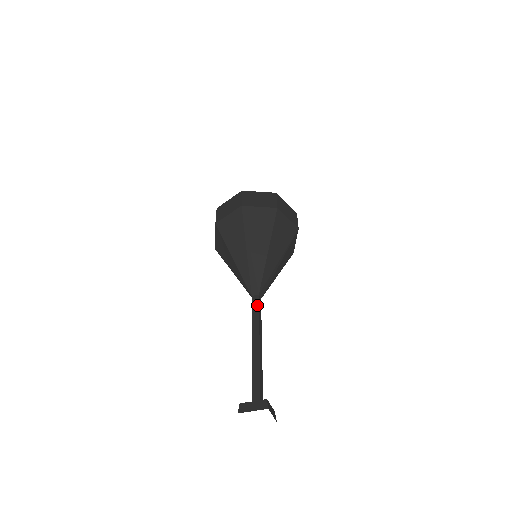
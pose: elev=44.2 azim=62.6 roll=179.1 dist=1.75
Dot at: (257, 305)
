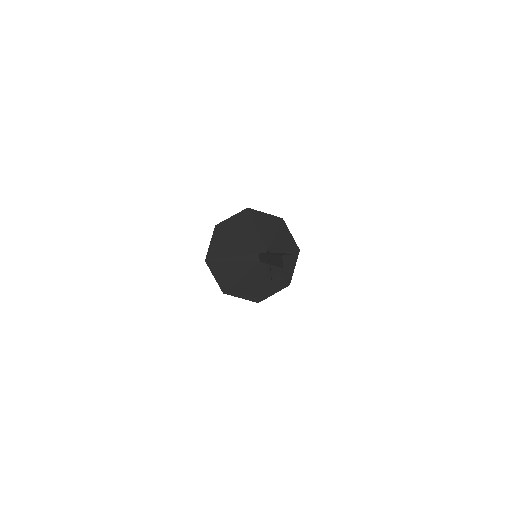
Dot at: occluded
